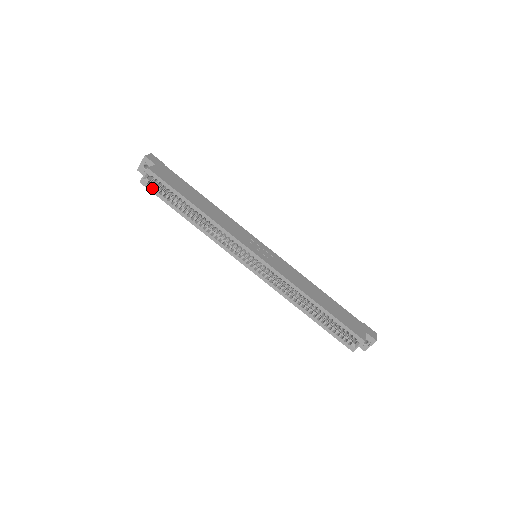
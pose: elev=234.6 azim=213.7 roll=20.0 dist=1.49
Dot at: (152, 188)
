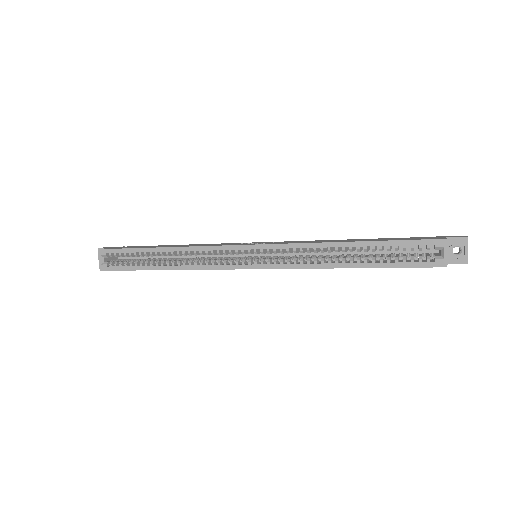
Dot at: (113, 266)
